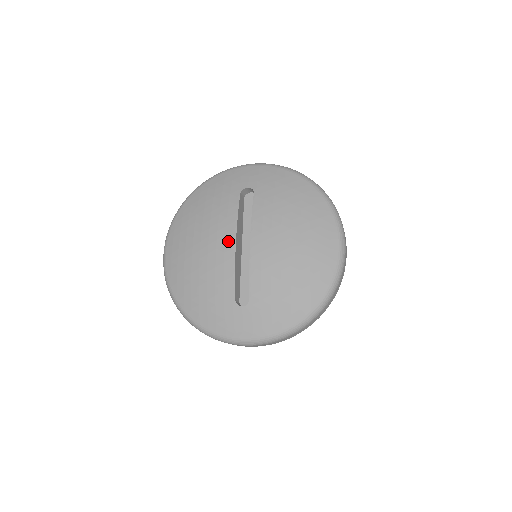
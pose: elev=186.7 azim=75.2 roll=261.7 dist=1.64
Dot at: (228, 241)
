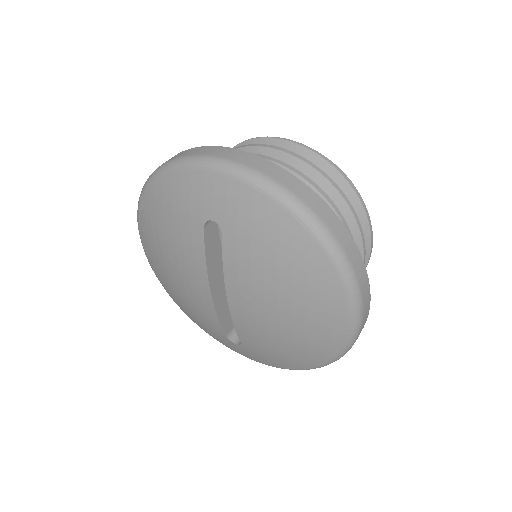
Dot at: (201, 288)
